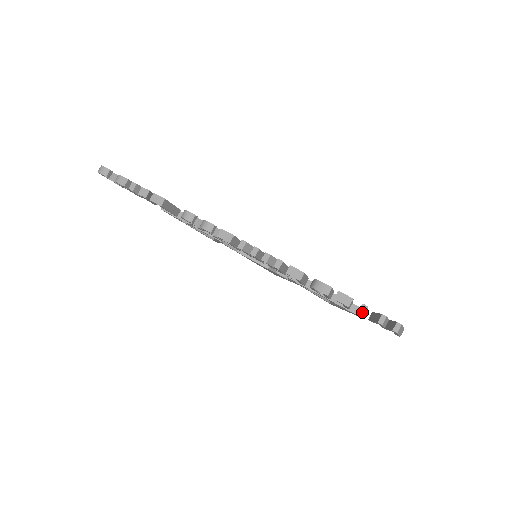
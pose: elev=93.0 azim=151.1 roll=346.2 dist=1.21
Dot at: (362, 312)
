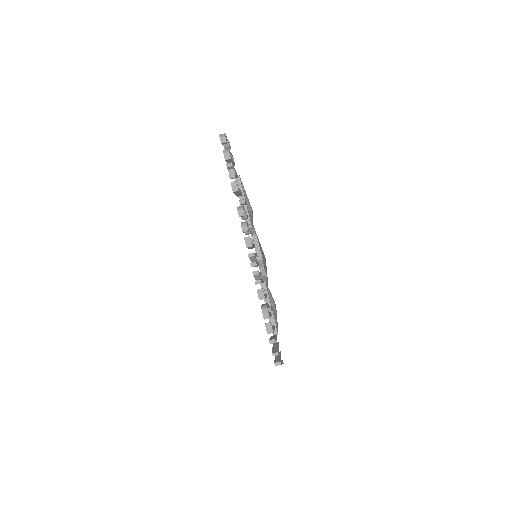
Dot at: (271, 342)
